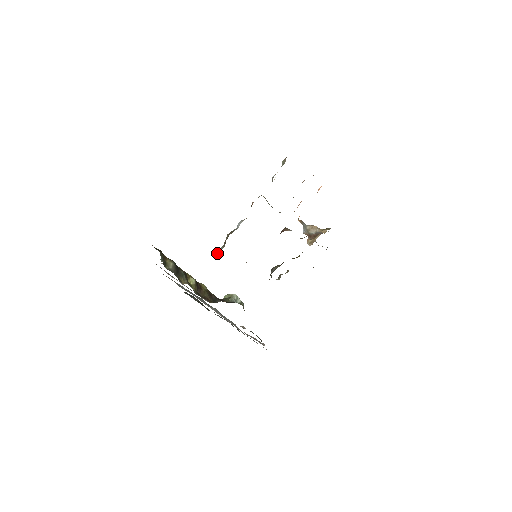
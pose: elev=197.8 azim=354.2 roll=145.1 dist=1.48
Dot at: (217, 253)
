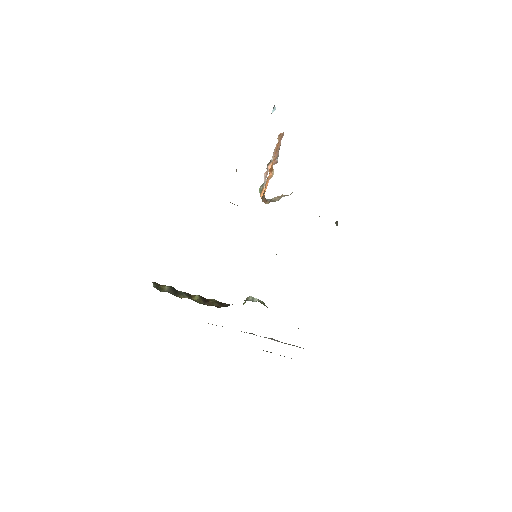
Dot at: occluded
